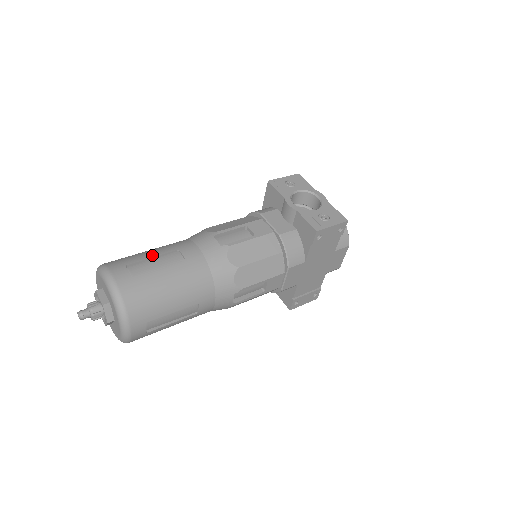
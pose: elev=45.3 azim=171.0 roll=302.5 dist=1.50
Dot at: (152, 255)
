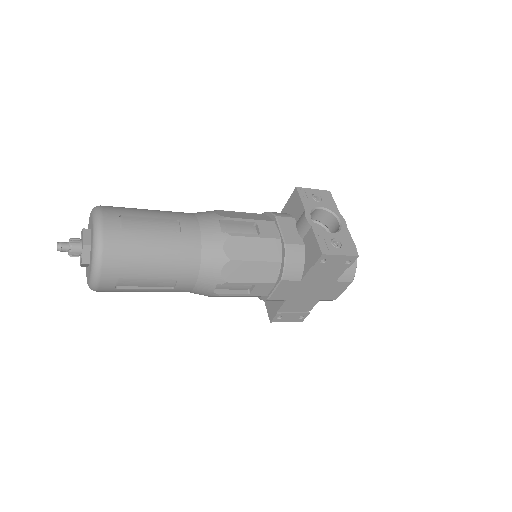
Dot at: (151, 215)
